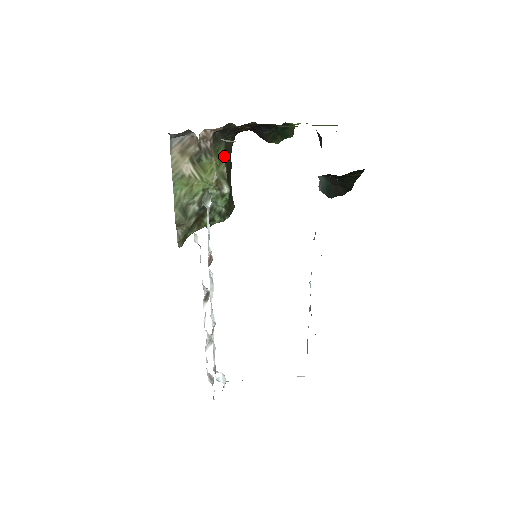
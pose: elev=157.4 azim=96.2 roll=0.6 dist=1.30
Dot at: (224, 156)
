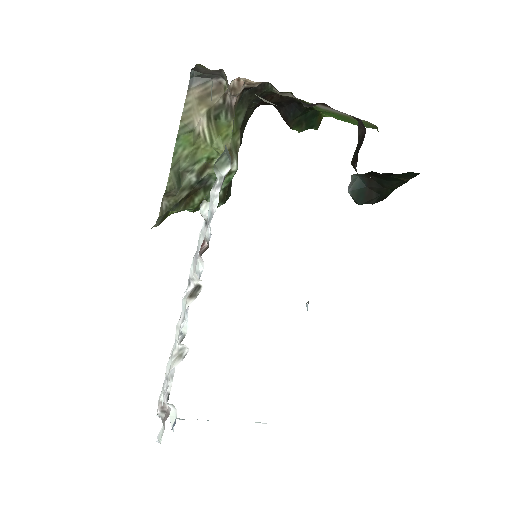
Dot at: (241, 125)
